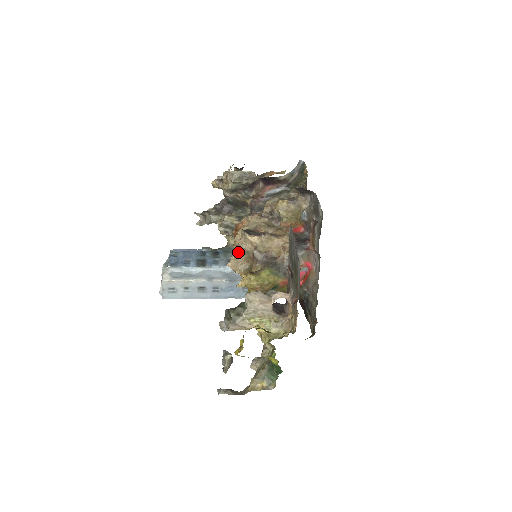
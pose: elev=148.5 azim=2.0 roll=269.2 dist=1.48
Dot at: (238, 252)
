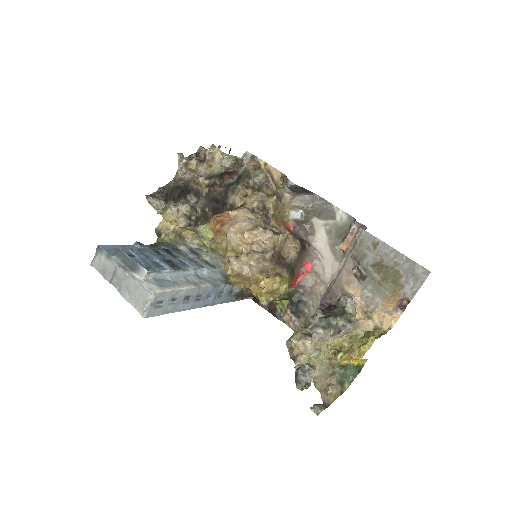
Dot at: (187, 249)
